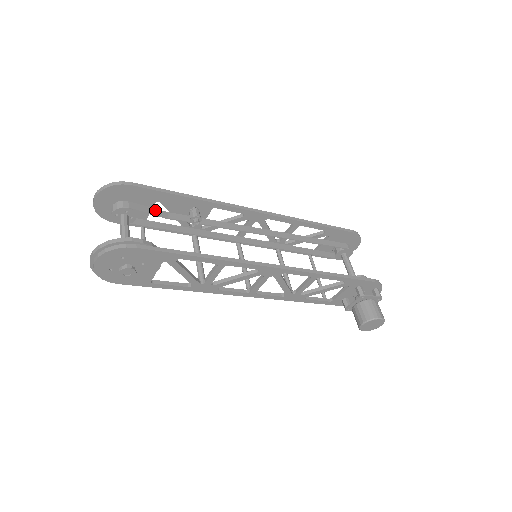
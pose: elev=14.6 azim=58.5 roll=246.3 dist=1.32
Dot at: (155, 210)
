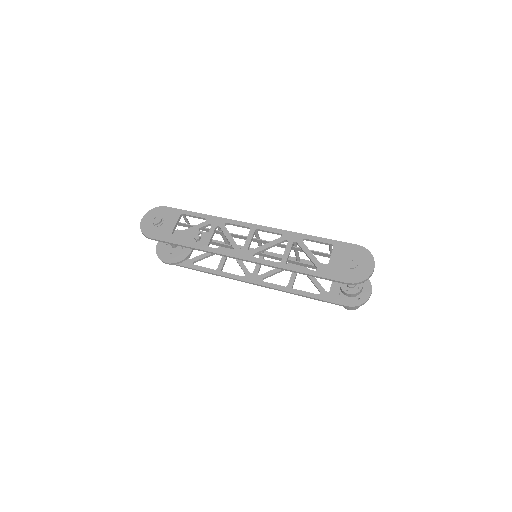
Dot at: occluded
